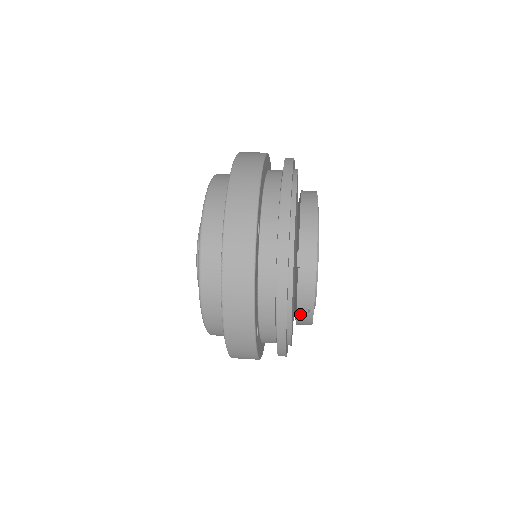
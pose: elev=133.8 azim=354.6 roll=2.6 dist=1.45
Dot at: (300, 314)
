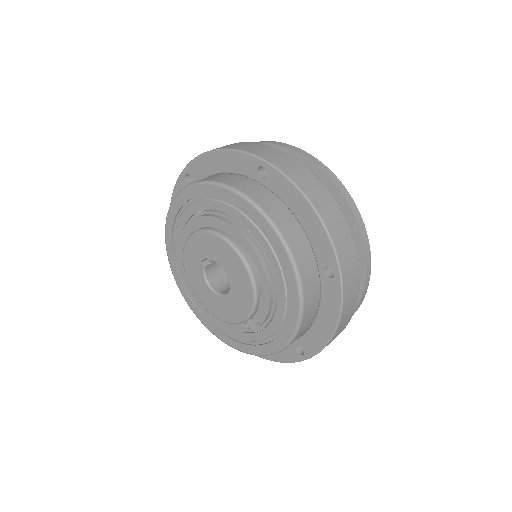
Dot at: occluded
